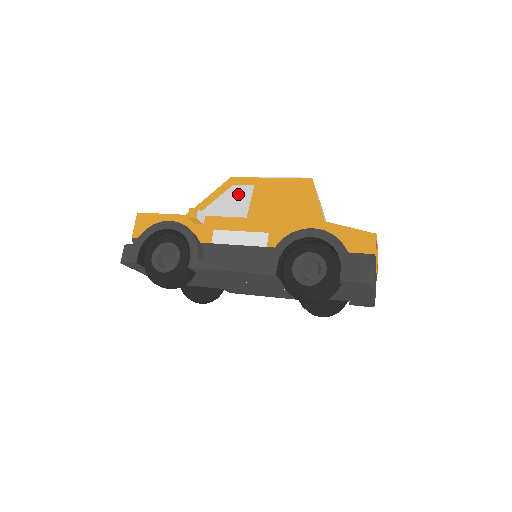
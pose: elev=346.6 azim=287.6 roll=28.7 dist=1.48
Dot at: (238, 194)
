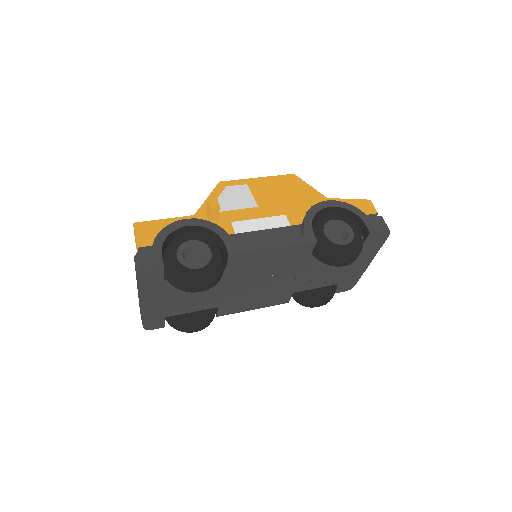
Dot at: (237, 192)
